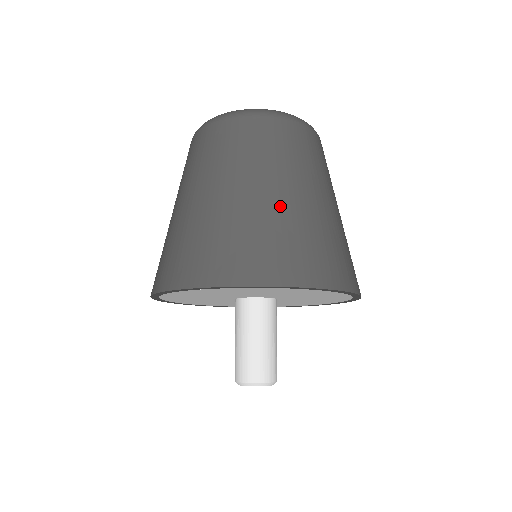
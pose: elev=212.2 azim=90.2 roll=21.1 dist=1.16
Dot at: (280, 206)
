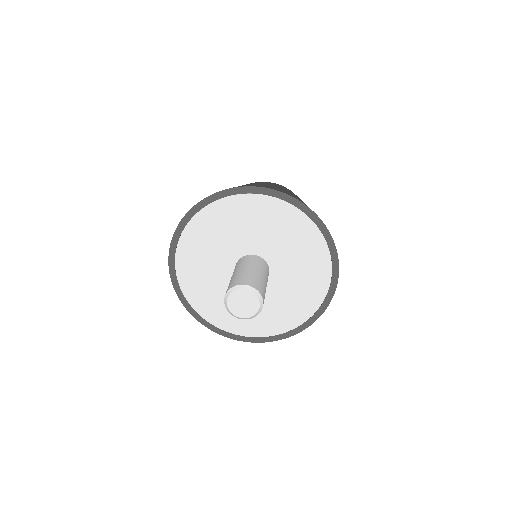
Dot at: (264, 184)
